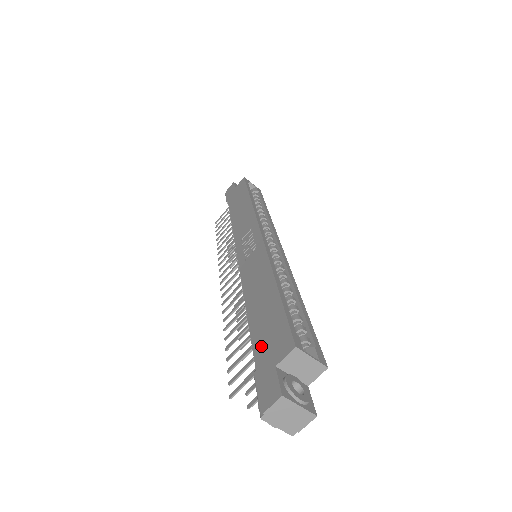
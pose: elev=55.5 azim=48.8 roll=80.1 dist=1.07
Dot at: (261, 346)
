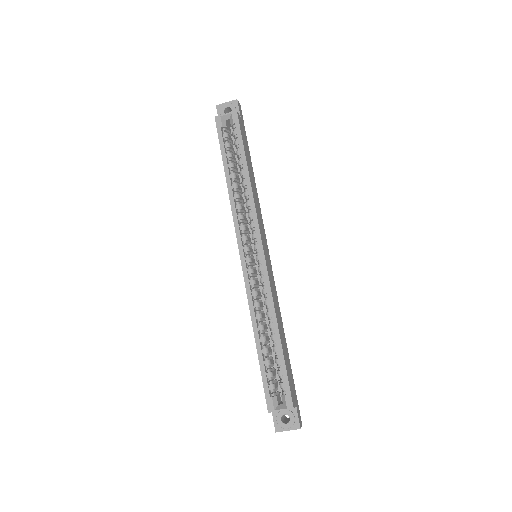
Dot at: occluded
